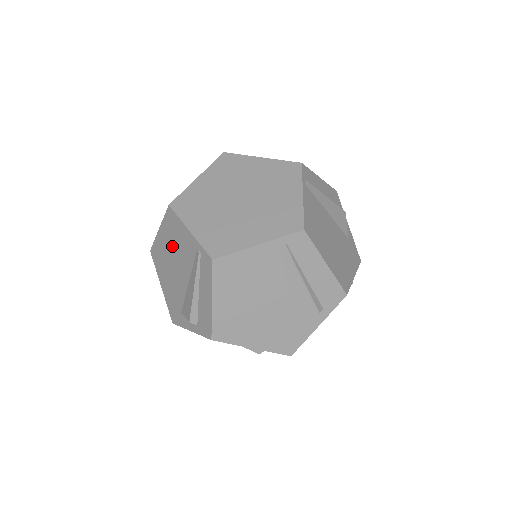
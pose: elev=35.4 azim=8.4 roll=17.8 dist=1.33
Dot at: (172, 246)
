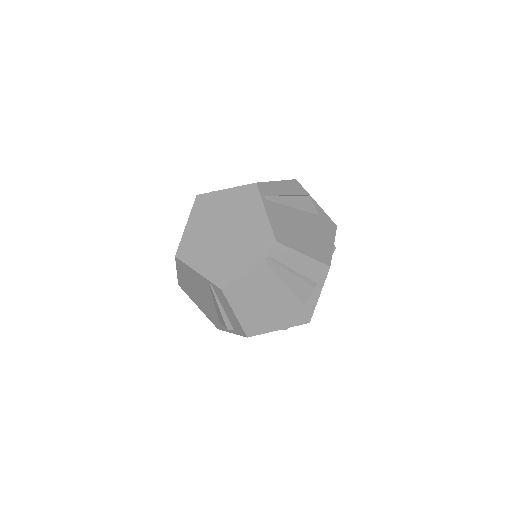
Dot at: (191, 282)
